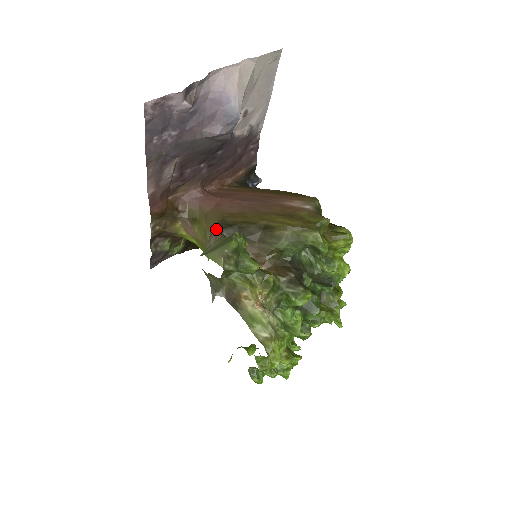
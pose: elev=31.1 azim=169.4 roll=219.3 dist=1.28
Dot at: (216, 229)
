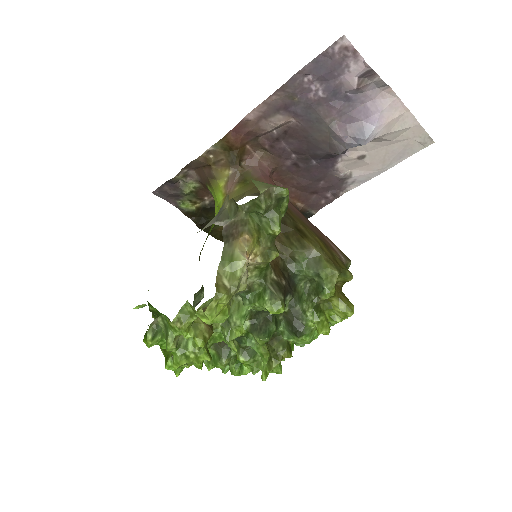
Dot at: occluded
